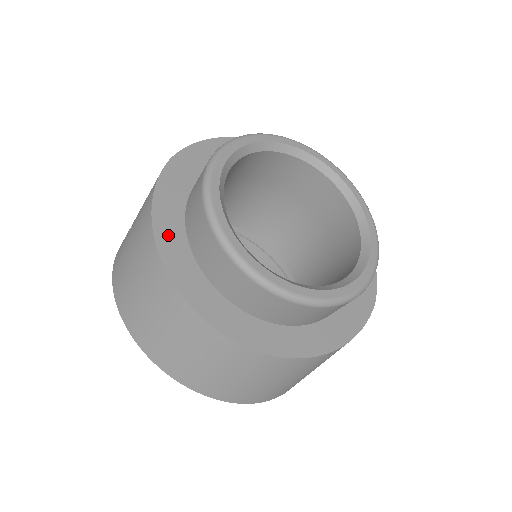
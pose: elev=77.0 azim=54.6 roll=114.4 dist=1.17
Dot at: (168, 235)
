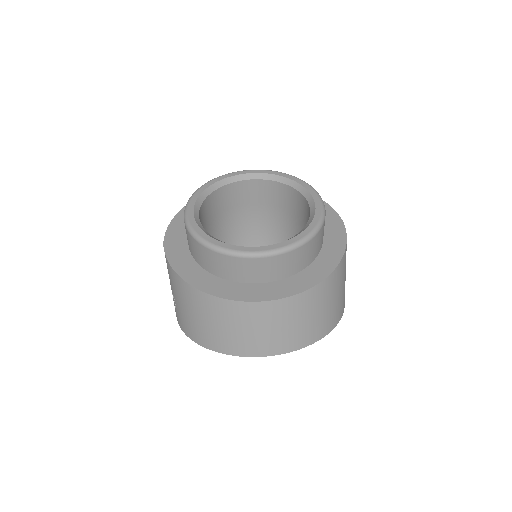
Dot at: (197, 279)
